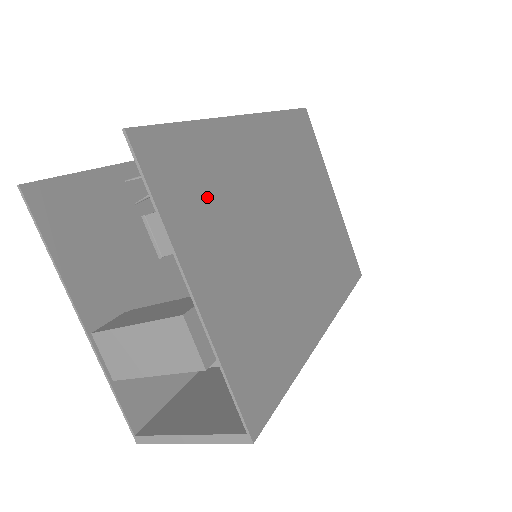
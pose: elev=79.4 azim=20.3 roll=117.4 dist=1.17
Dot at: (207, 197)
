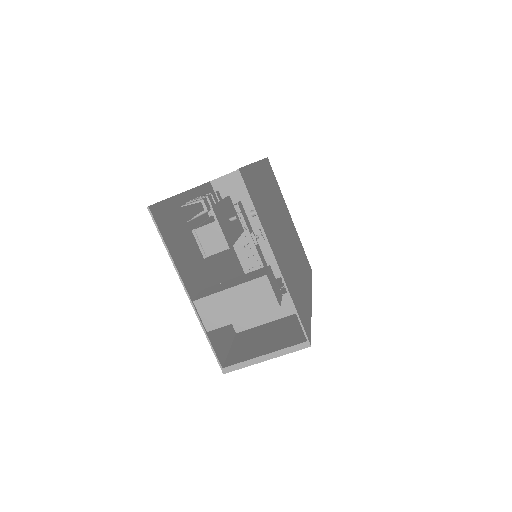
Dot at: (263, 209)
